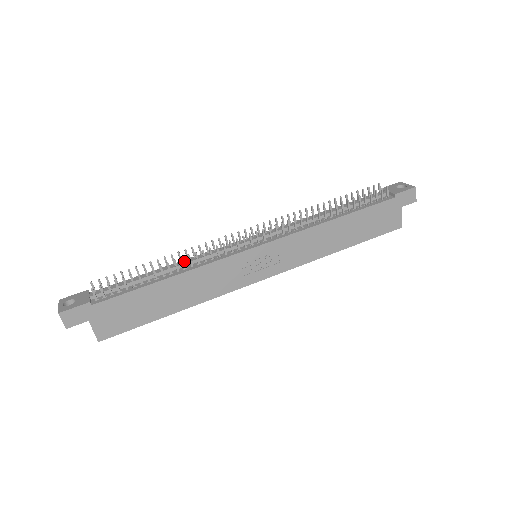
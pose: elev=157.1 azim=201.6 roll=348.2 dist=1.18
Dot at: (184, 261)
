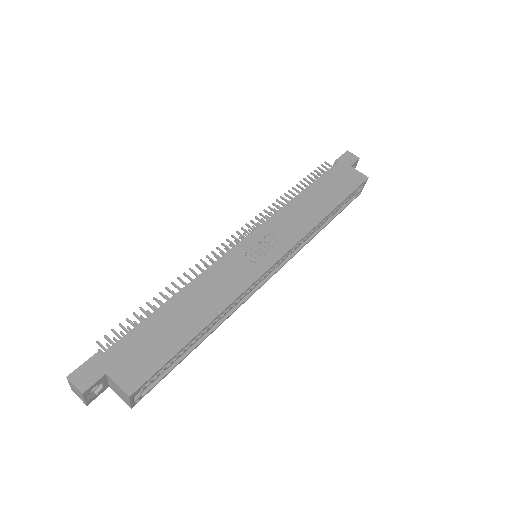
Dot at: occluded
